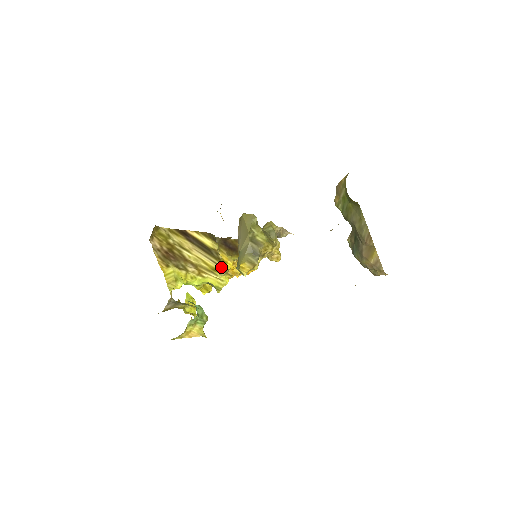
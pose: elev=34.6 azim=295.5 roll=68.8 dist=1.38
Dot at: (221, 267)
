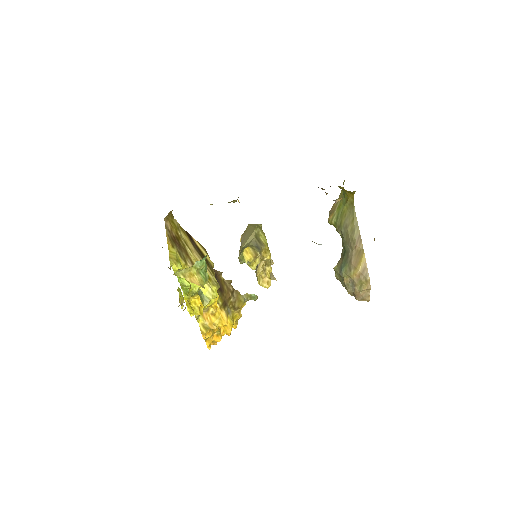
Dot at: (214, 279)
